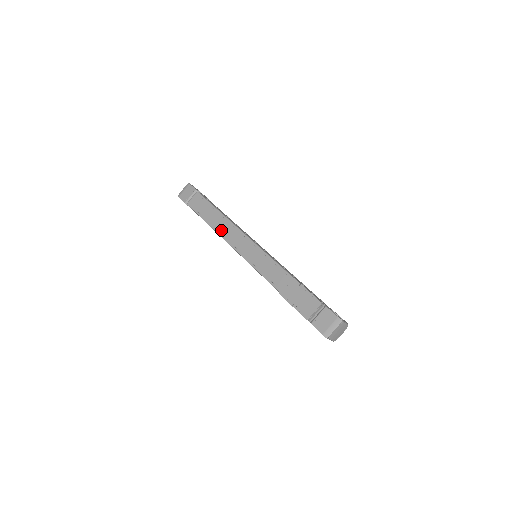
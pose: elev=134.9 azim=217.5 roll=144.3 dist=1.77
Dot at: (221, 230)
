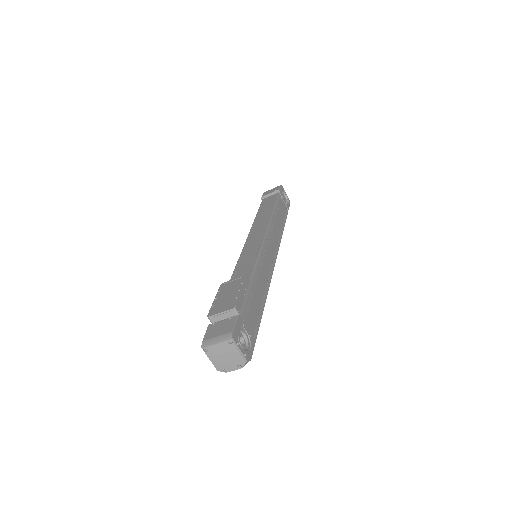
Dot at: (257, 223)
